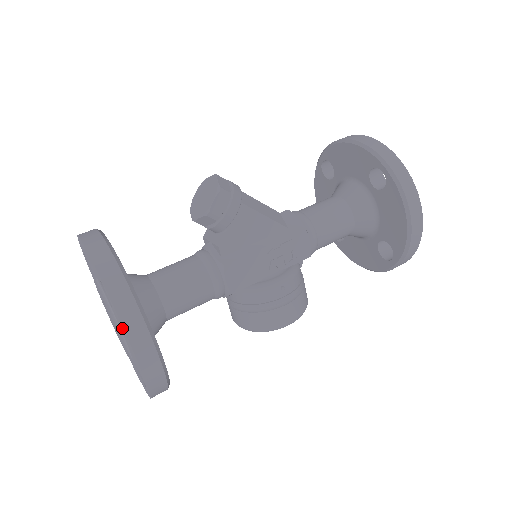
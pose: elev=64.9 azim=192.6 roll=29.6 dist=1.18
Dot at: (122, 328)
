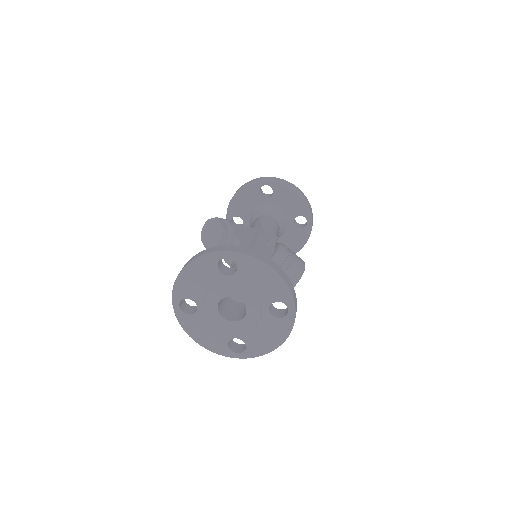
Dot at: (253, 266)
